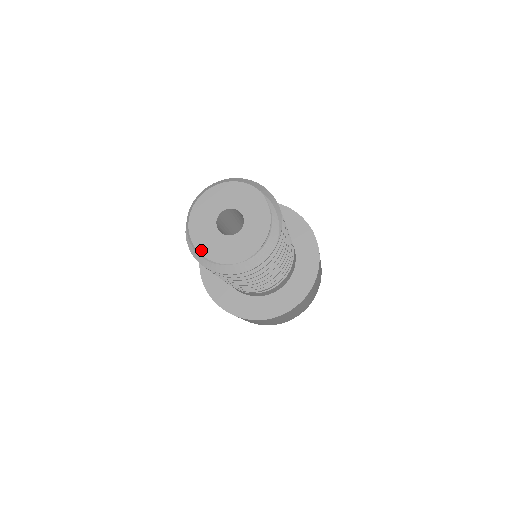
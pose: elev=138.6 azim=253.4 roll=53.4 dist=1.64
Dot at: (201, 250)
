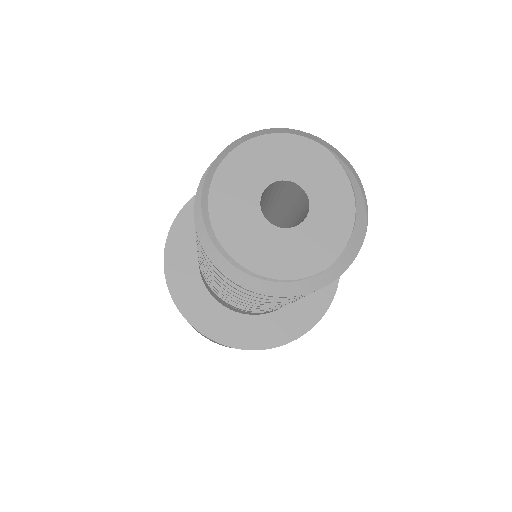
Dot at: (246, 262)
